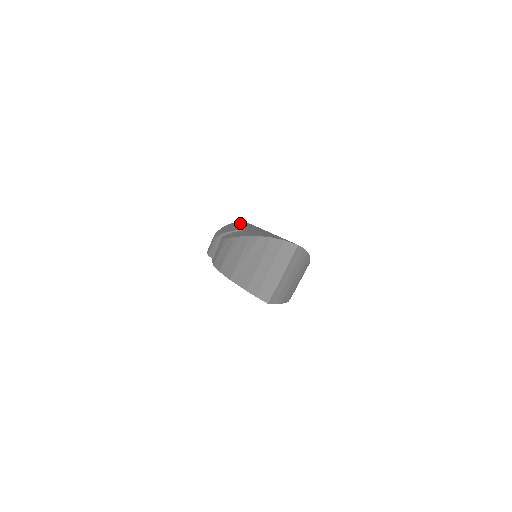
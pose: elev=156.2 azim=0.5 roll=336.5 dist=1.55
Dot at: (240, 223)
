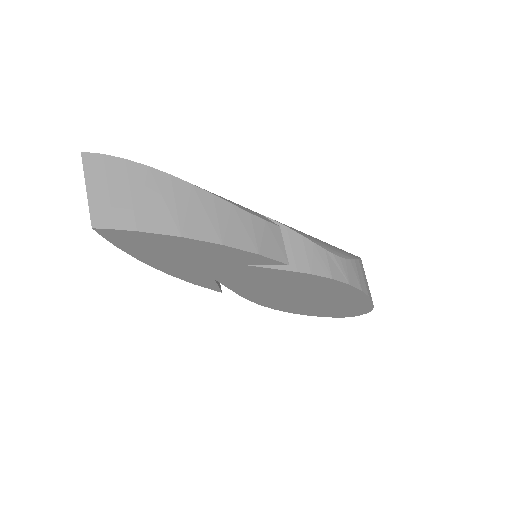
Dot at: occluded
